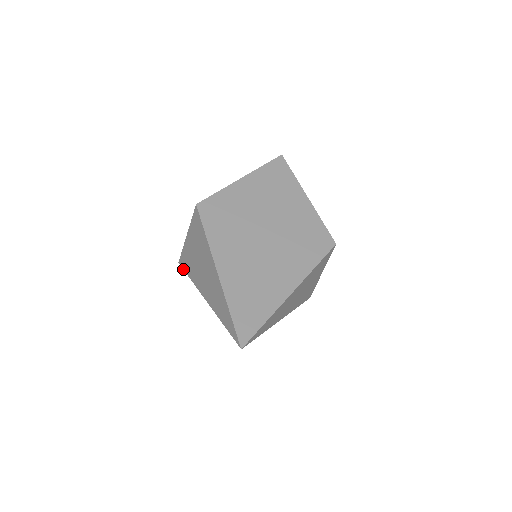
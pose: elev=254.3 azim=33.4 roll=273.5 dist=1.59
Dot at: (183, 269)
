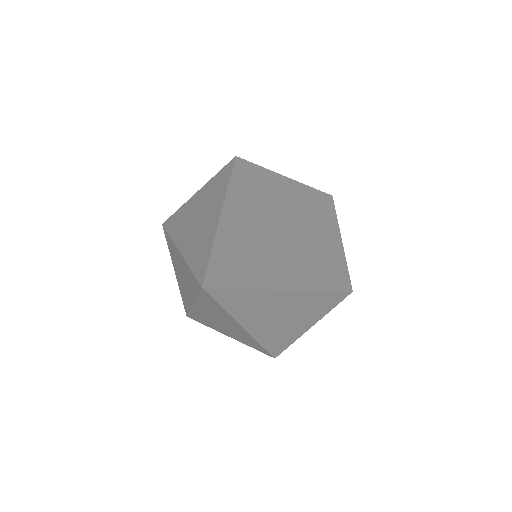
Dot at: (165, 228)
